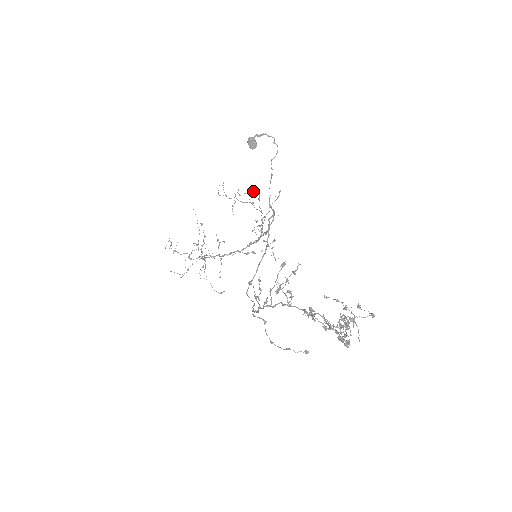
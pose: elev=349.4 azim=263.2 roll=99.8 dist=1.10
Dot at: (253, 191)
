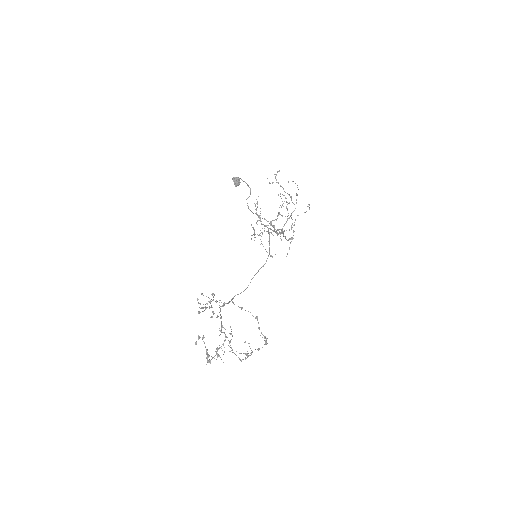
Dot at: occluded
